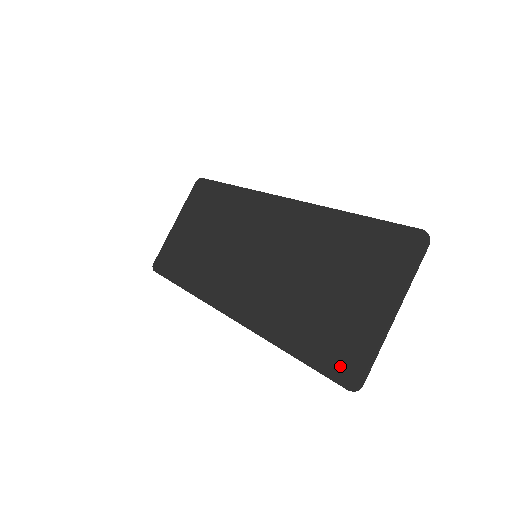
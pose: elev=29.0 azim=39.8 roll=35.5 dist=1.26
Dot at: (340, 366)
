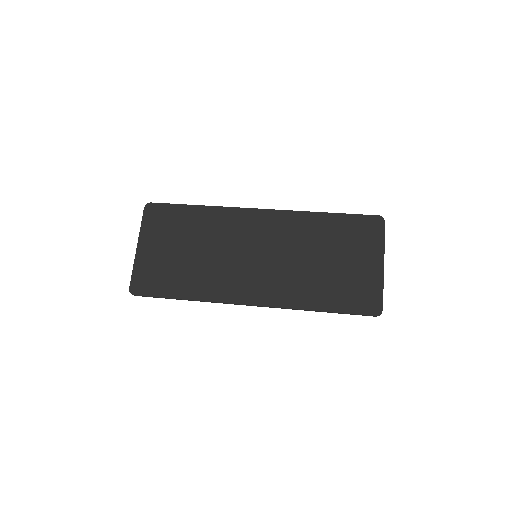
Dot at: (365, 305)
